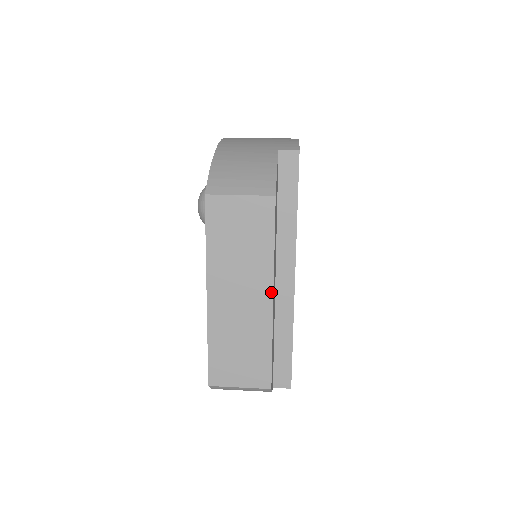
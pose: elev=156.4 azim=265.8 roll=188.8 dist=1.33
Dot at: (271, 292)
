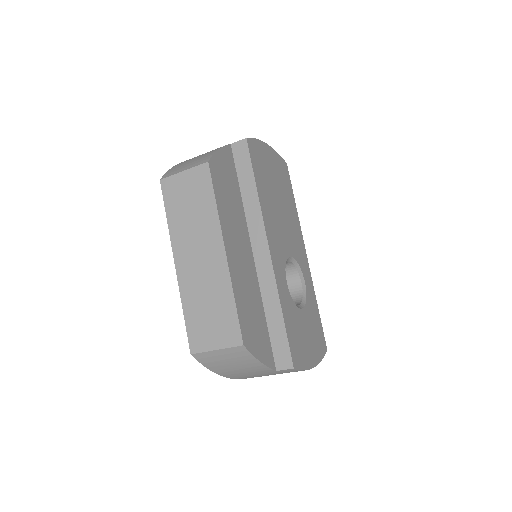
Dot at: (222, 246)
